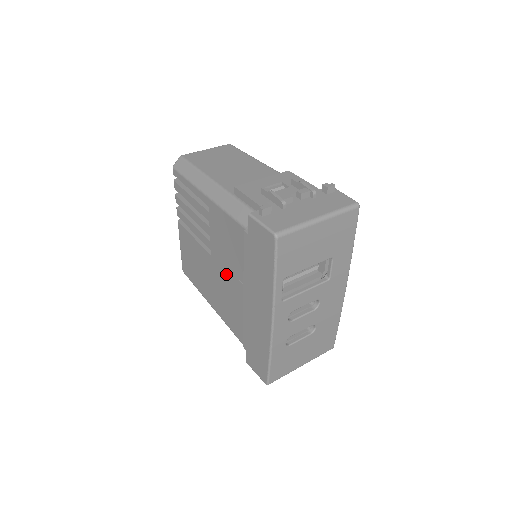
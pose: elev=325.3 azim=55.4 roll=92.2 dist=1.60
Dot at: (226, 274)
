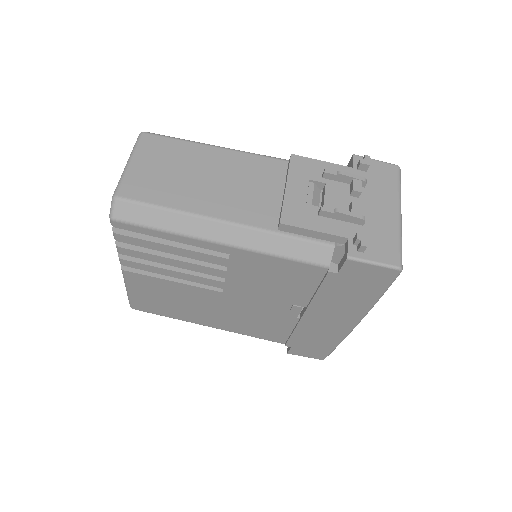
Dot at: (260, 303)
